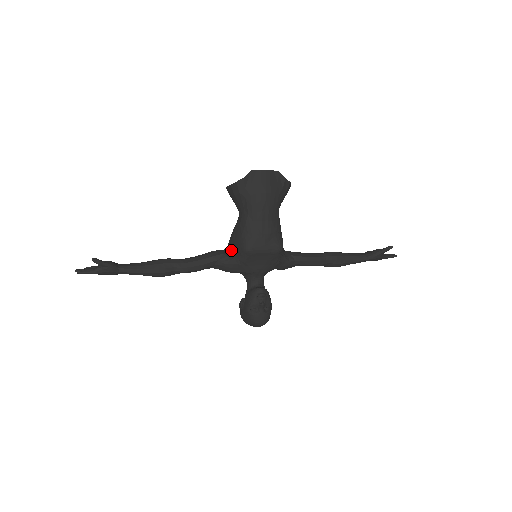
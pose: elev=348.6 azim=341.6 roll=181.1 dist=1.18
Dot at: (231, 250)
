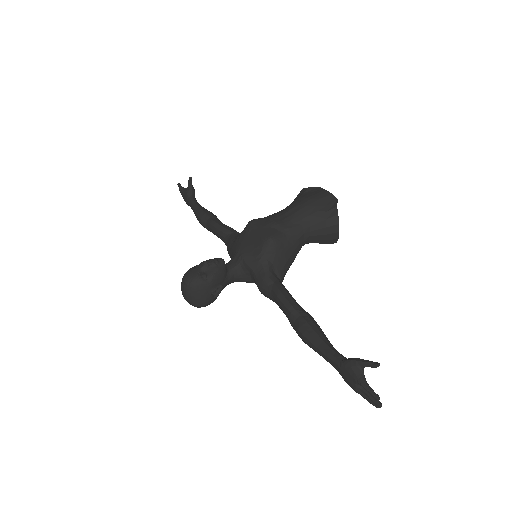
Dot at: occluded
